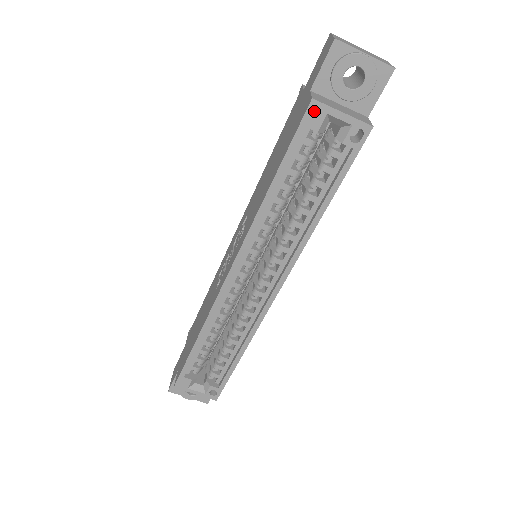
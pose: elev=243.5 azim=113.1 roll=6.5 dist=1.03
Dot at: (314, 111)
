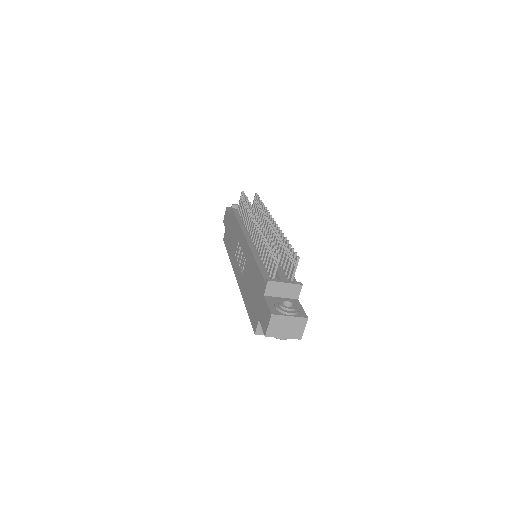
Dot at: occluded
